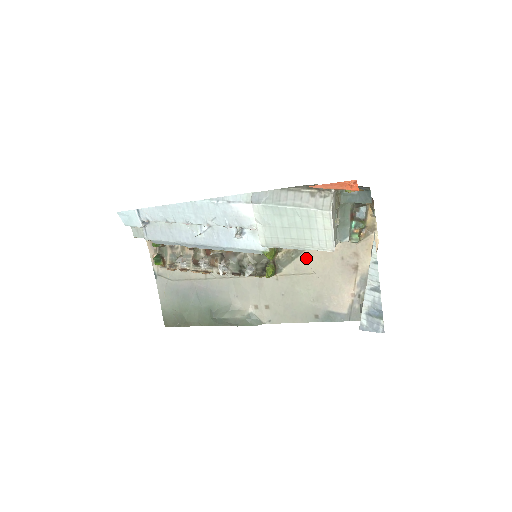
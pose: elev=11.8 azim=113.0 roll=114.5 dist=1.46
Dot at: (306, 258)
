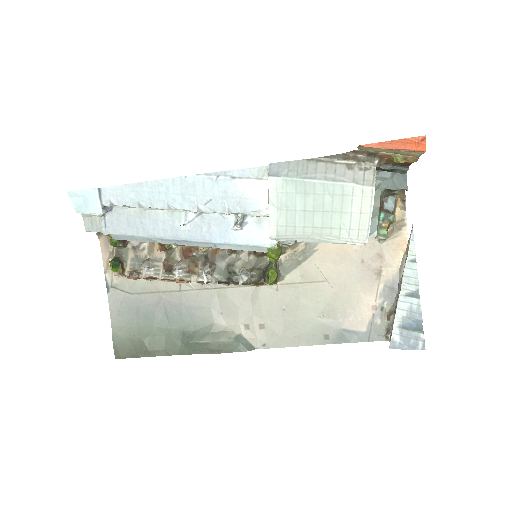
Dot at: (316, 261)
